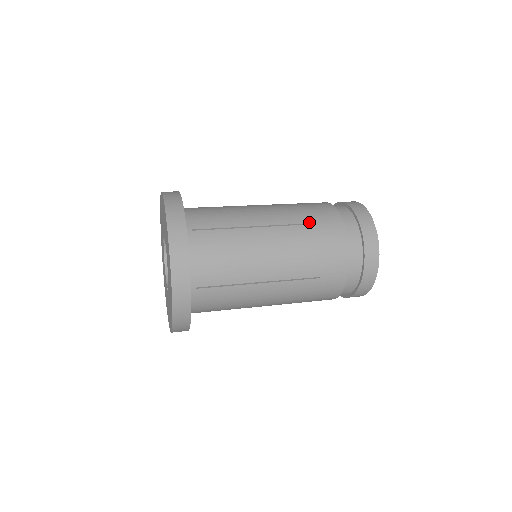
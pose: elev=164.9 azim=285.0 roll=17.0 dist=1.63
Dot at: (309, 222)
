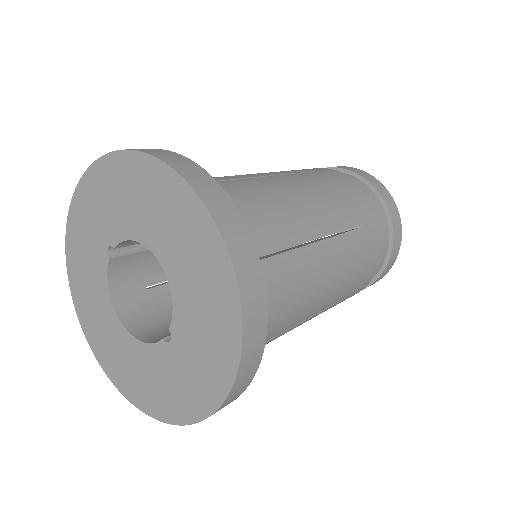
Dot at: (304, 171)
